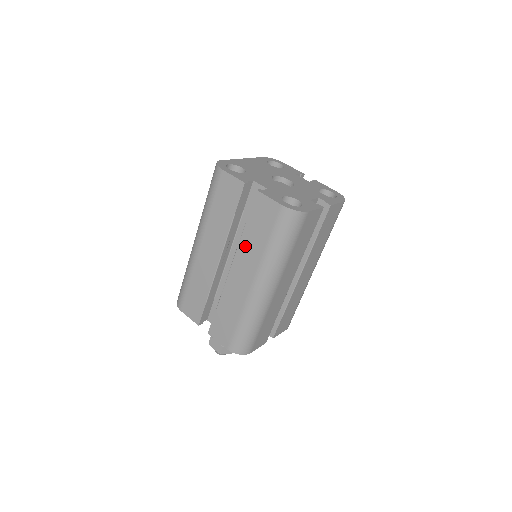
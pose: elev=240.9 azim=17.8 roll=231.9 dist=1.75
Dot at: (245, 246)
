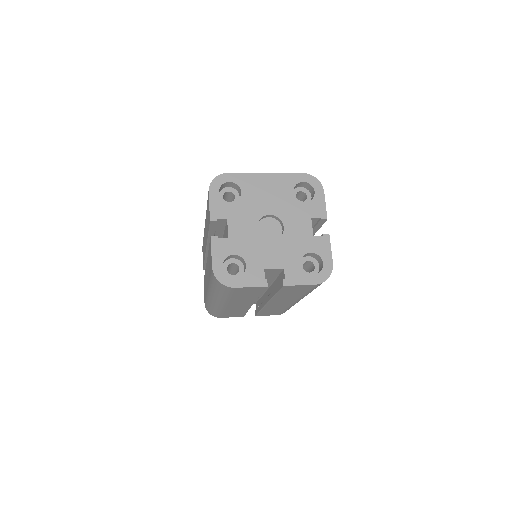
Dot at: occluded
